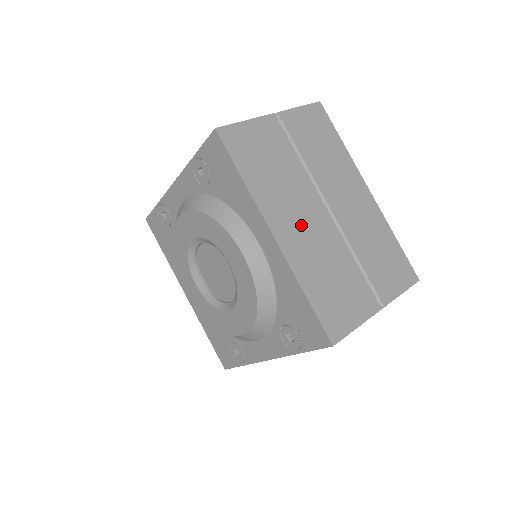
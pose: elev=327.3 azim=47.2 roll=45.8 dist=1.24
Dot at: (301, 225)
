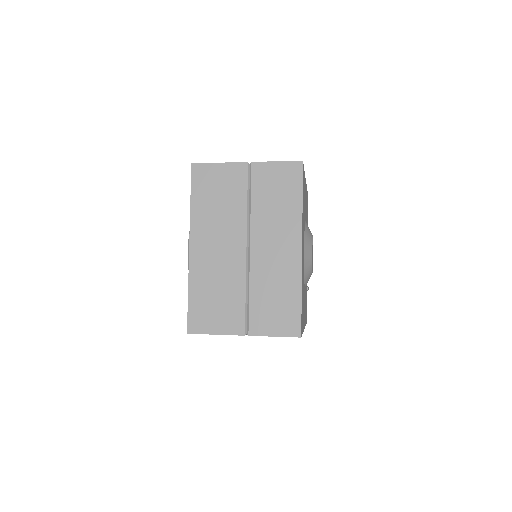
Dot at: (216, 249)
